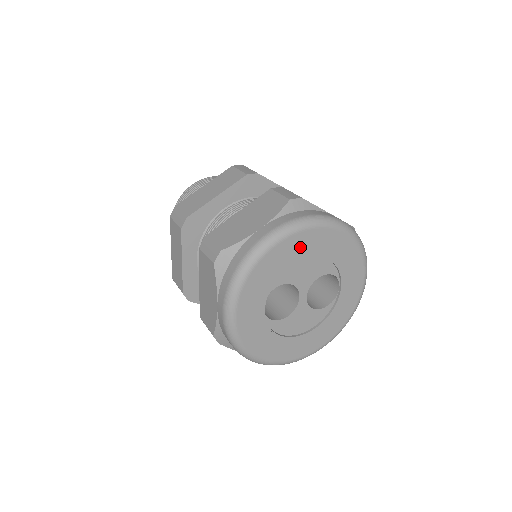
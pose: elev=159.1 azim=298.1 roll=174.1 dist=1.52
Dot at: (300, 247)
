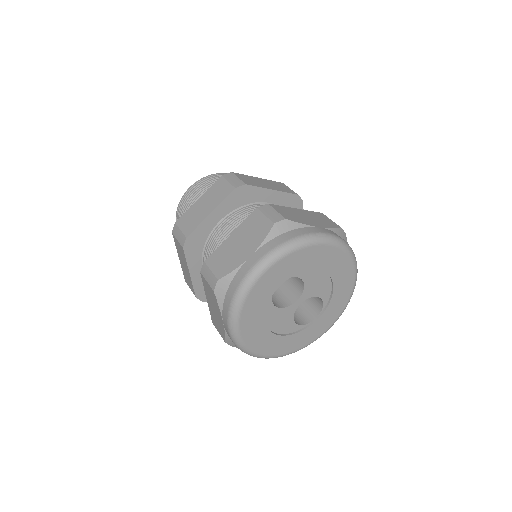
Dot at: (333, 261)
